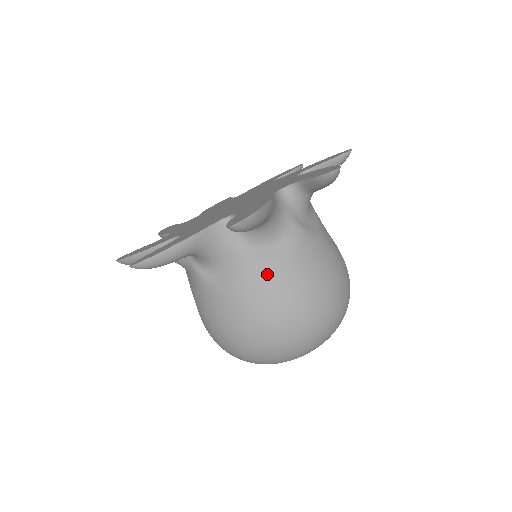
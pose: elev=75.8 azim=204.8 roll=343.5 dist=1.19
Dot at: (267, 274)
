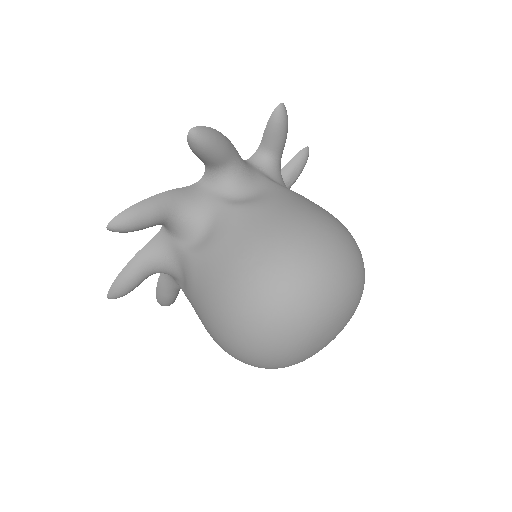
Dot at: (203, 263)
